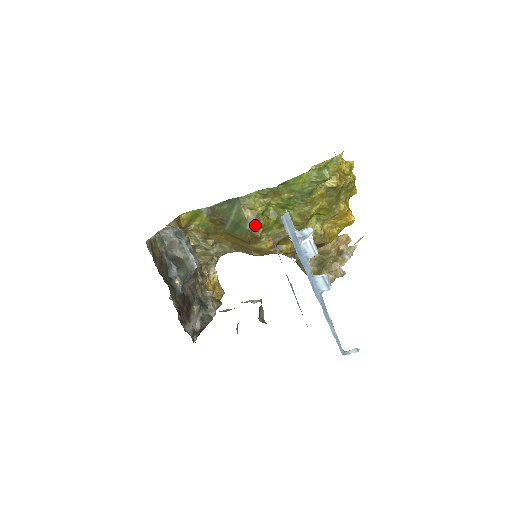
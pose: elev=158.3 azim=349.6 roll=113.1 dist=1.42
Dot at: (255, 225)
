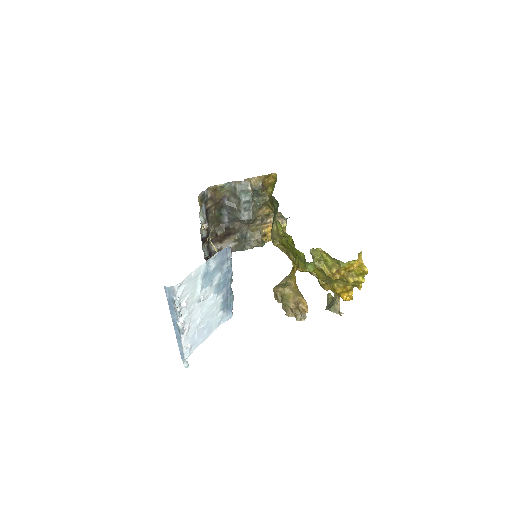
Dot at: (274, 238)
